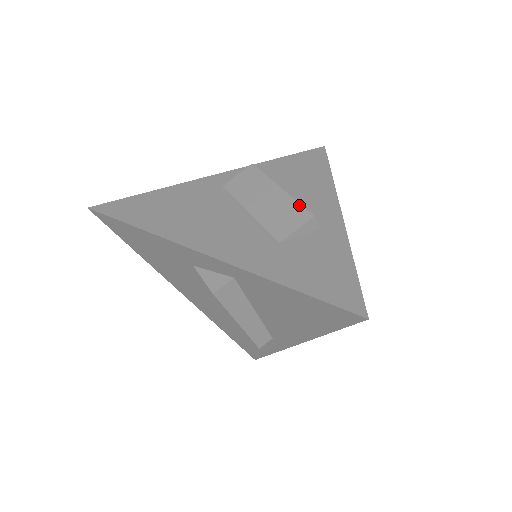
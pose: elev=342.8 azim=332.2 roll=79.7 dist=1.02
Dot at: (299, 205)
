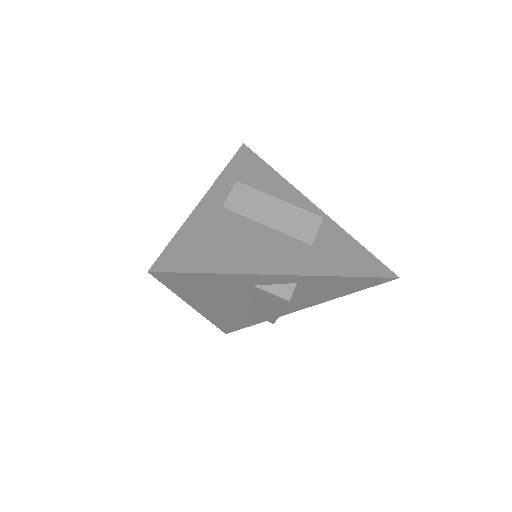
Dot at: (305, 211)
